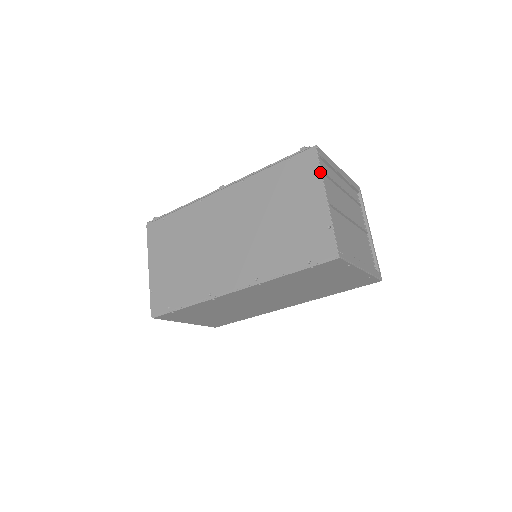
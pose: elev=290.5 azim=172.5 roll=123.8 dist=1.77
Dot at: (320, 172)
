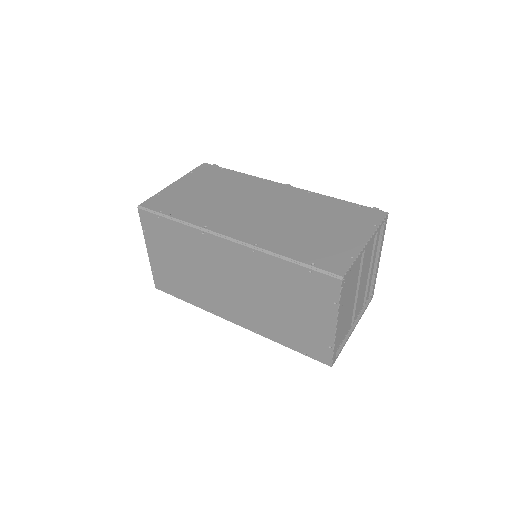
Dot at: (377, 226)
